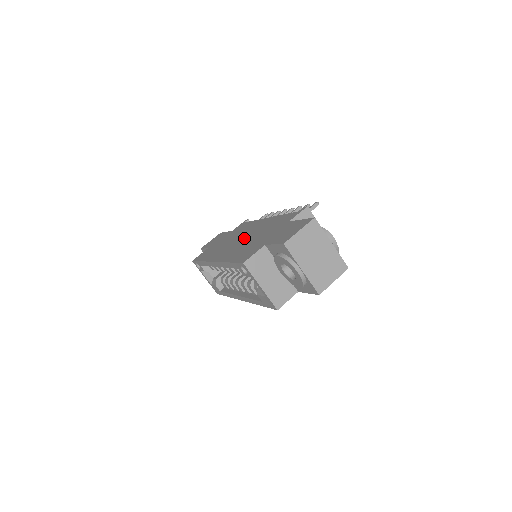
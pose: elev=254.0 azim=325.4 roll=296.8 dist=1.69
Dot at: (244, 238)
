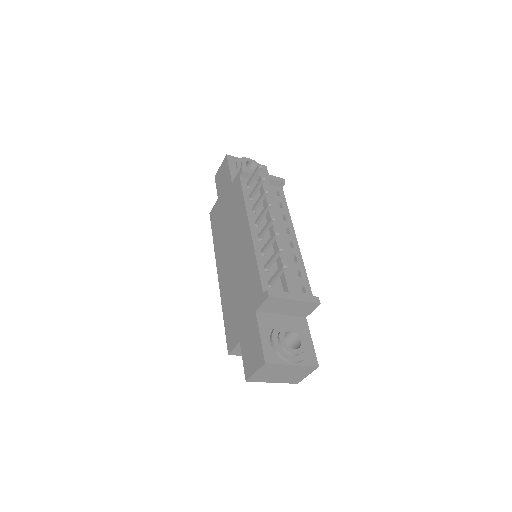
Dot at: (234, 261)
